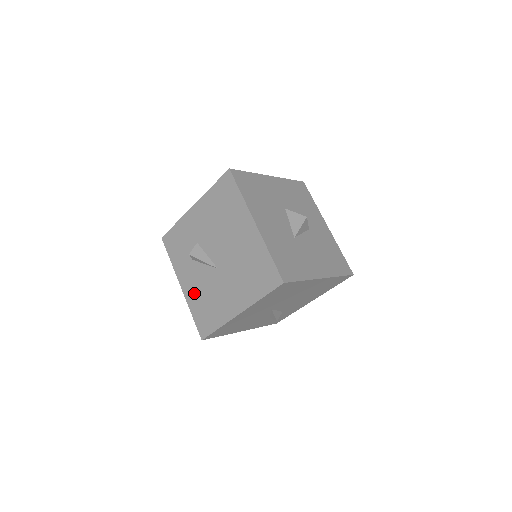
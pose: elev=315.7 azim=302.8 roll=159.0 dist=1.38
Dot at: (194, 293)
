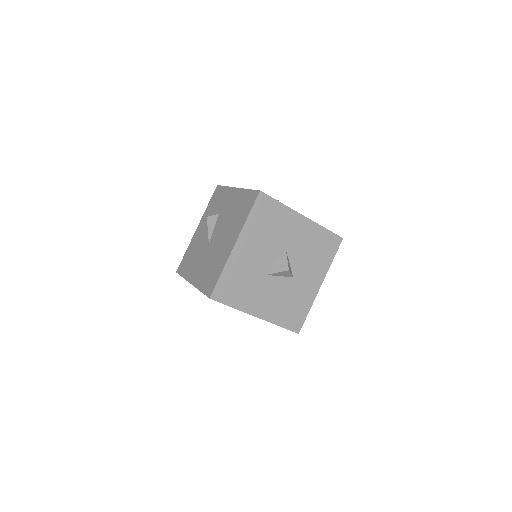
Dot at: (195, 241)
